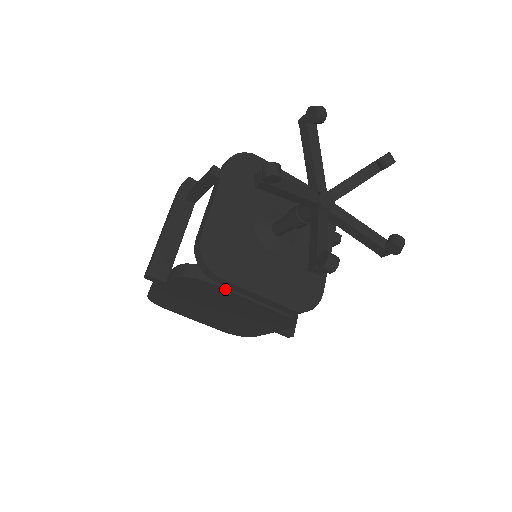
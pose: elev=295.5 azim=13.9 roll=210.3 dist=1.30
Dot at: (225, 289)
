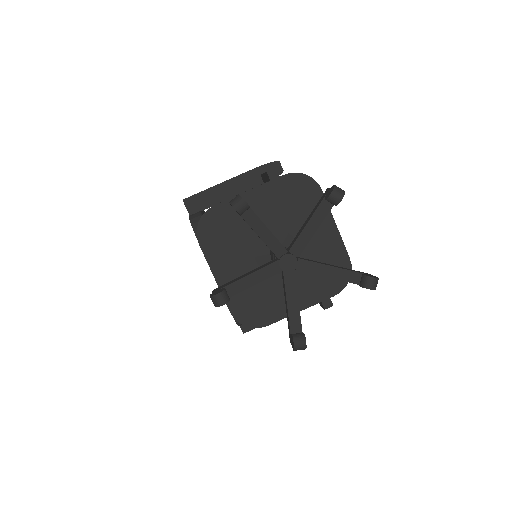
Dot at: occluded
